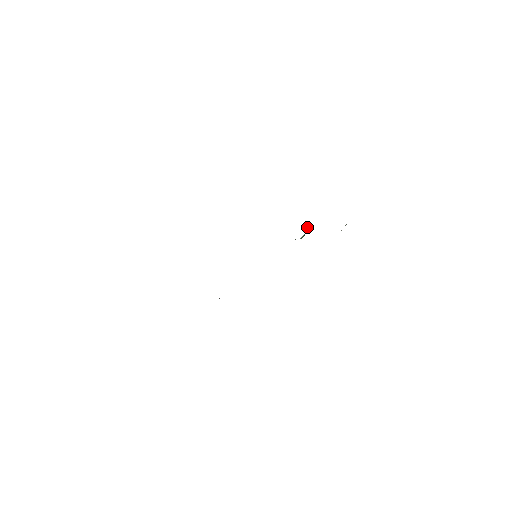
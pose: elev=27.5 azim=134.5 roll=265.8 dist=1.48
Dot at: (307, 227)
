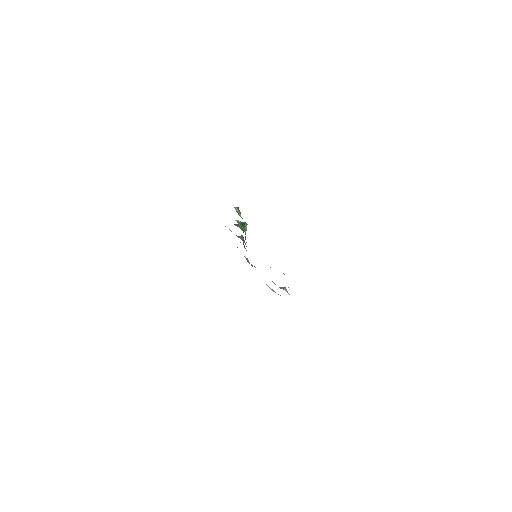
Dot at: occluded
